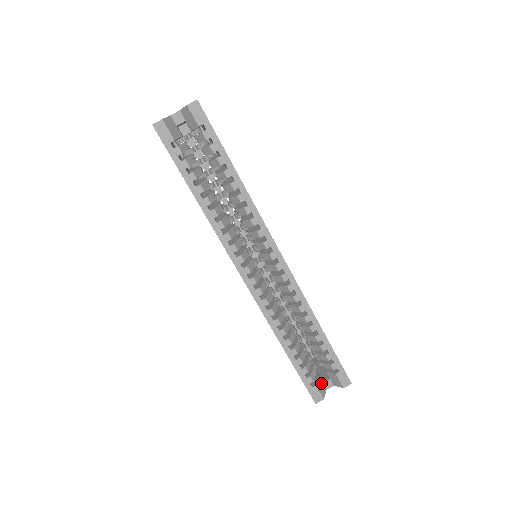
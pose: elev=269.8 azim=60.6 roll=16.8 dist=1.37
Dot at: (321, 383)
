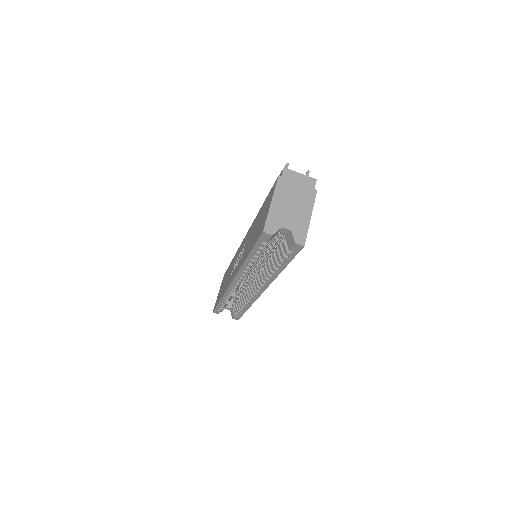
Dot at: occluded
